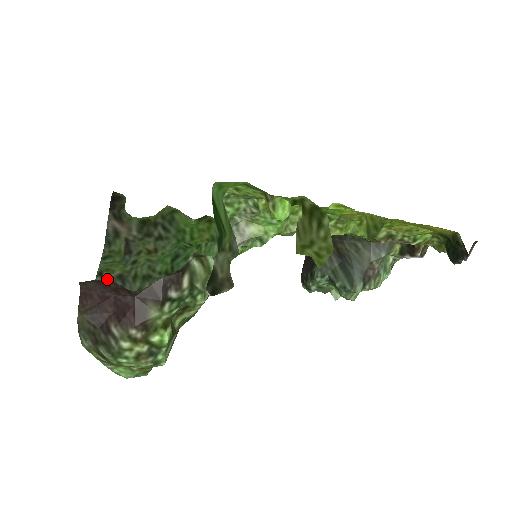
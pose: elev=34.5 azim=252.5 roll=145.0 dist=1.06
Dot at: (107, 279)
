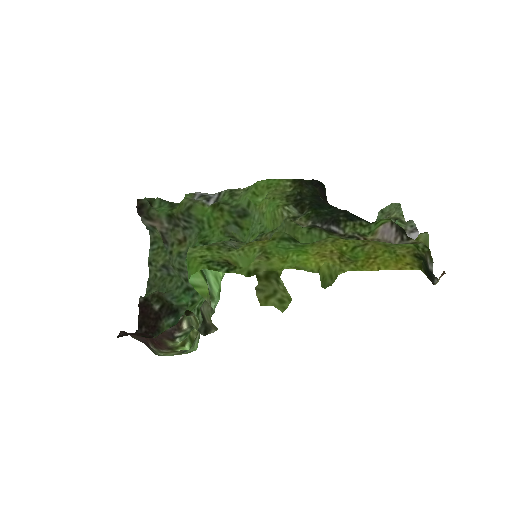
Dot at: (155, 268)
